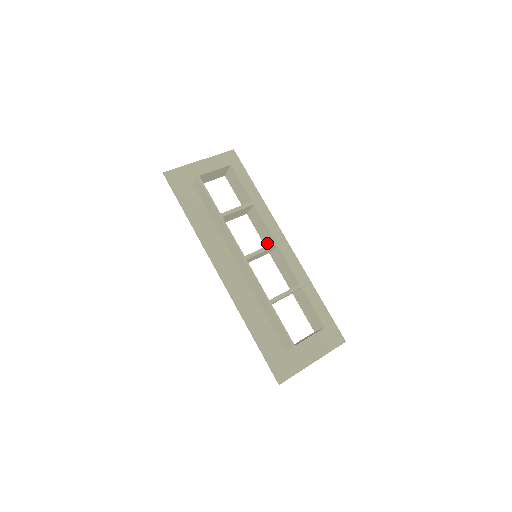
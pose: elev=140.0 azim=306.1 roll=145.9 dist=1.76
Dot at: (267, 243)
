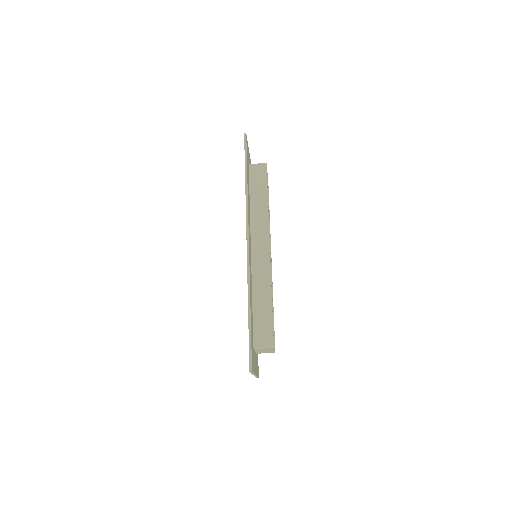
Dot at: occluded
